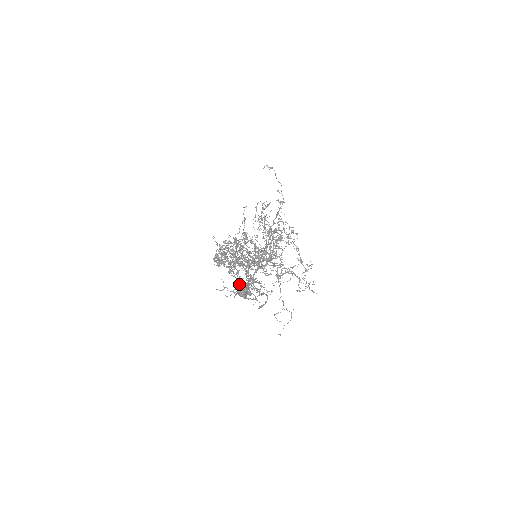
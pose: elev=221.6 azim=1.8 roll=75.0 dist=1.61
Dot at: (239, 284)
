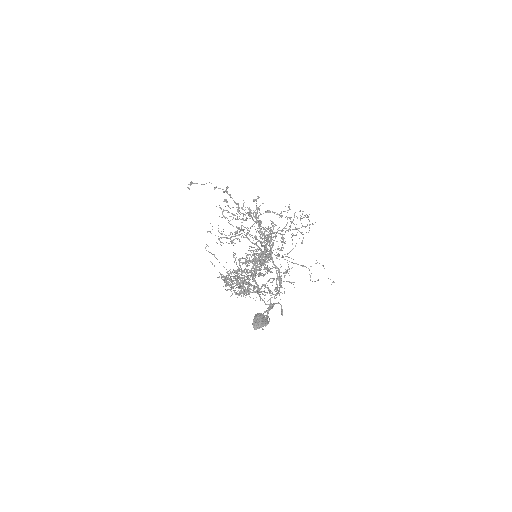
Dot at: occluded
